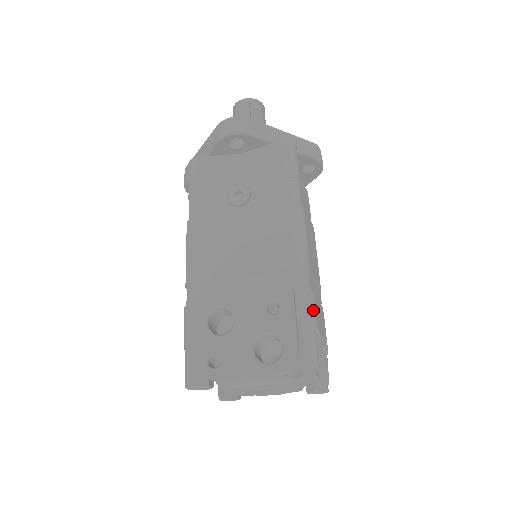
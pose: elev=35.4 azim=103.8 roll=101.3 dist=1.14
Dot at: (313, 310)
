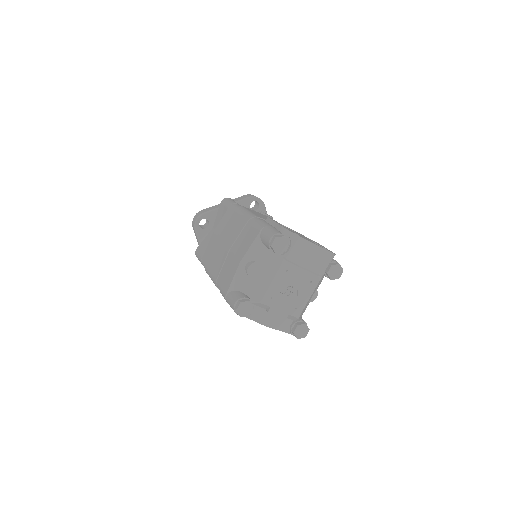
Dot at: occluded
